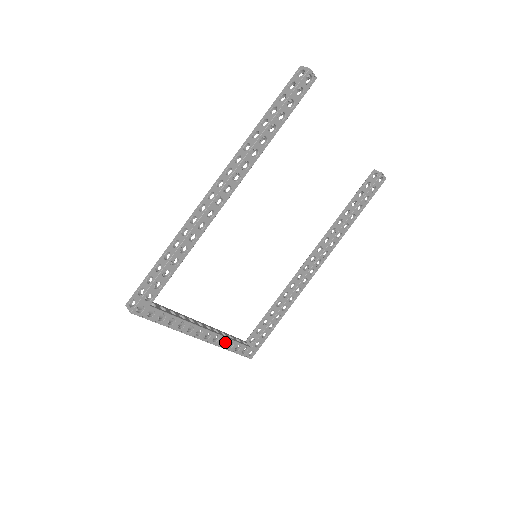
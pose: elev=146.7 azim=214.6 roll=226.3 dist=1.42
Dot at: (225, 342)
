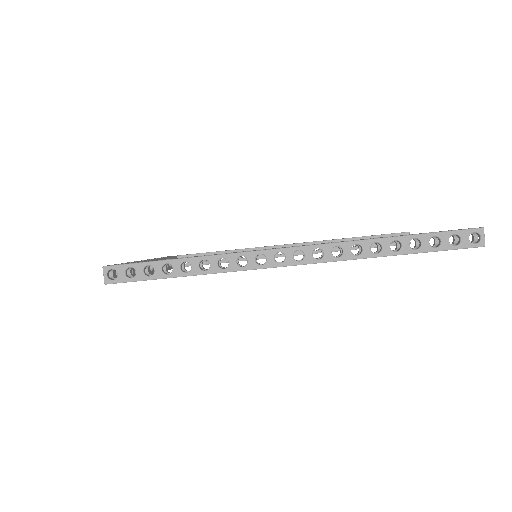
Dot at: occluded
